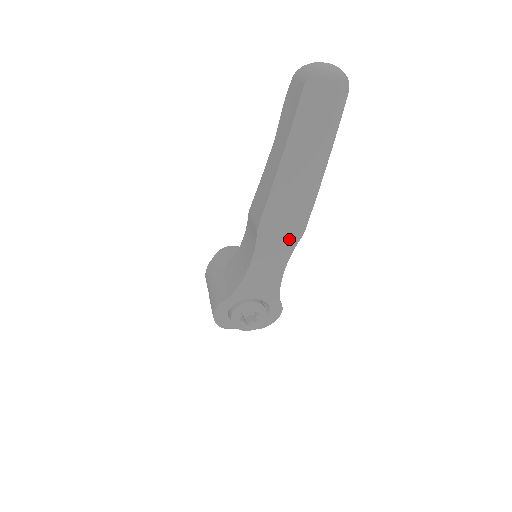
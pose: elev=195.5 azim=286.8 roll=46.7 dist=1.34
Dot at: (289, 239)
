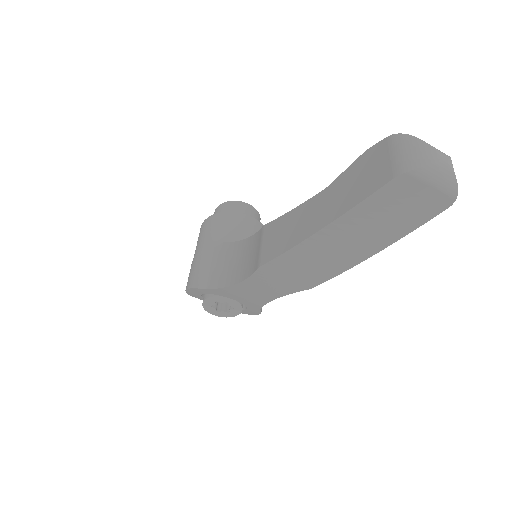
Dot at: (292, 285)
